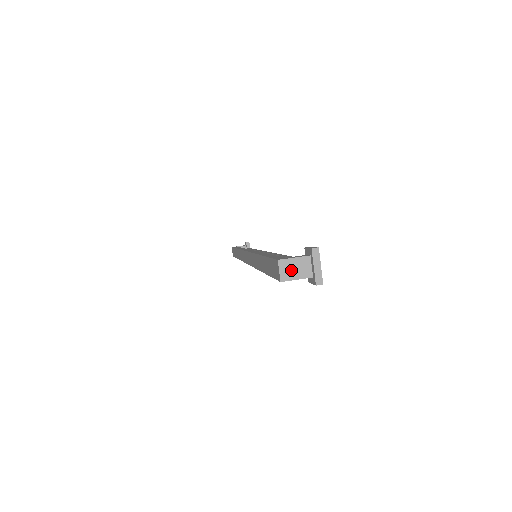
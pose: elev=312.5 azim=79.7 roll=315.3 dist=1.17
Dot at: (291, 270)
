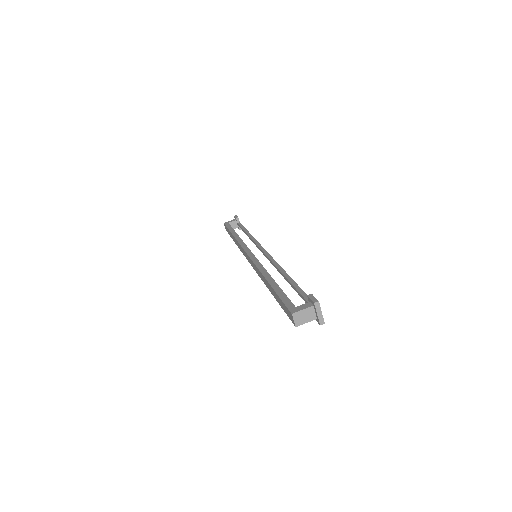
Dot at: (302, 318)
